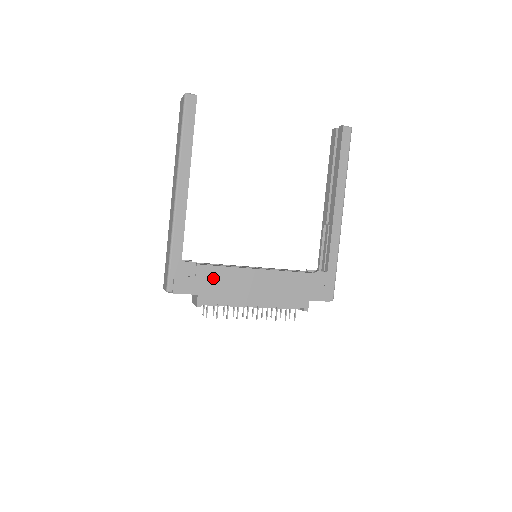
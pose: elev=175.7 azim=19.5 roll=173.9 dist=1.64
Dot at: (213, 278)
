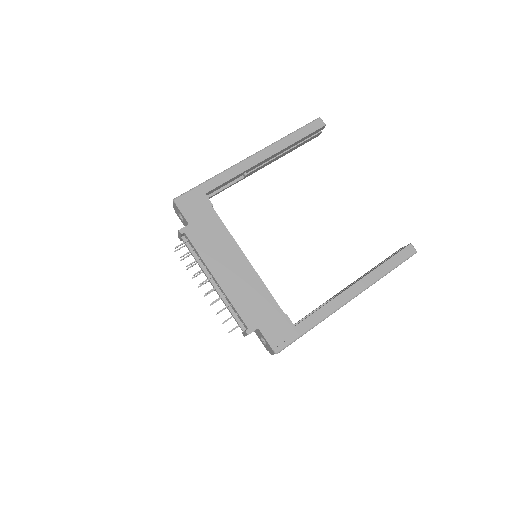
Dot at: (211, 227)
